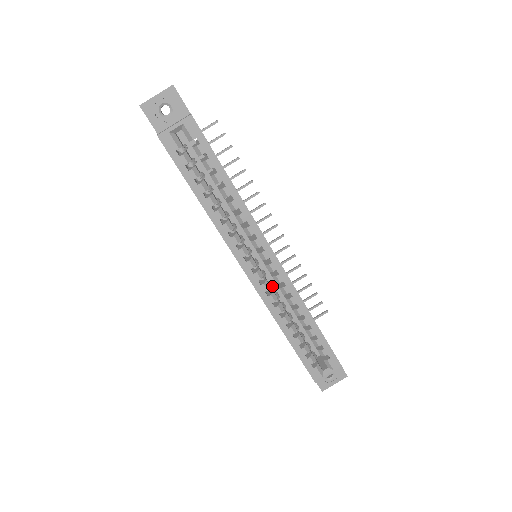
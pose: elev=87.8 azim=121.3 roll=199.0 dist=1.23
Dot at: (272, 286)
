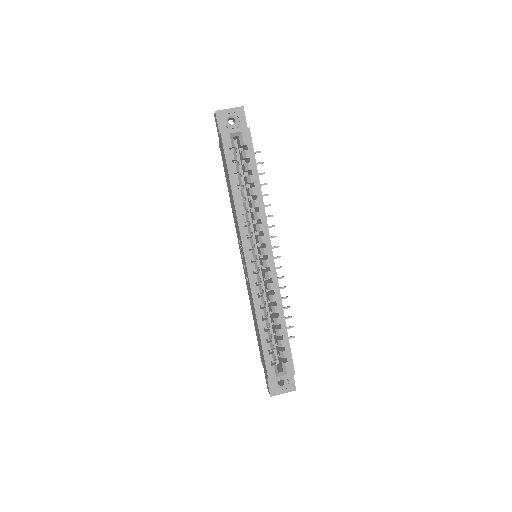
Dot at: (261, 282)
